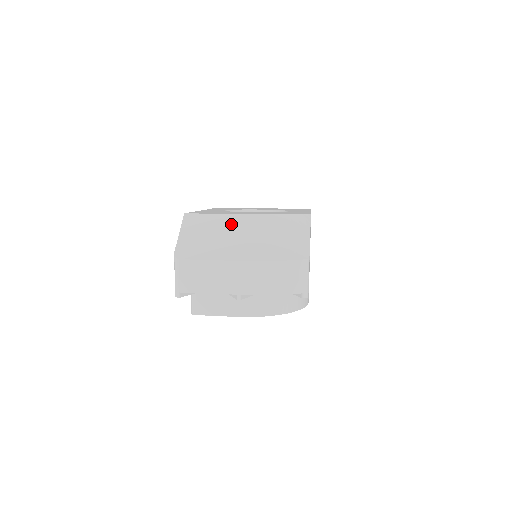
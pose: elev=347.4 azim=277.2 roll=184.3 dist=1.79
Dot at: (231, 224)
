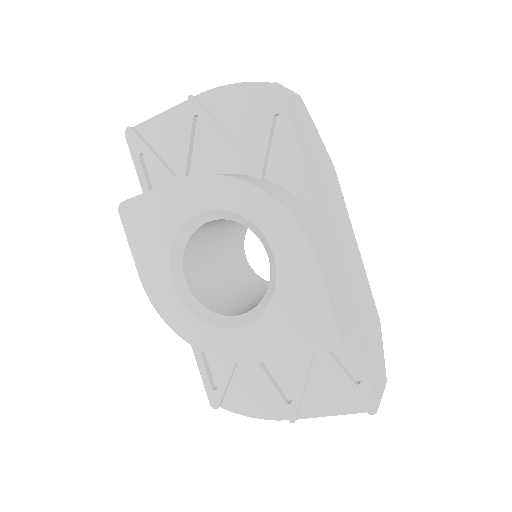
Dot at: occluded
